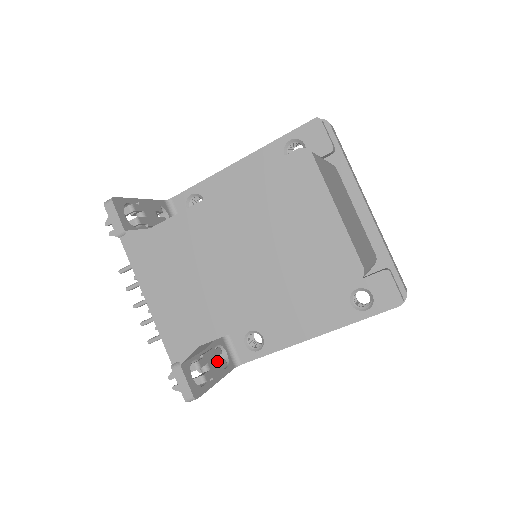
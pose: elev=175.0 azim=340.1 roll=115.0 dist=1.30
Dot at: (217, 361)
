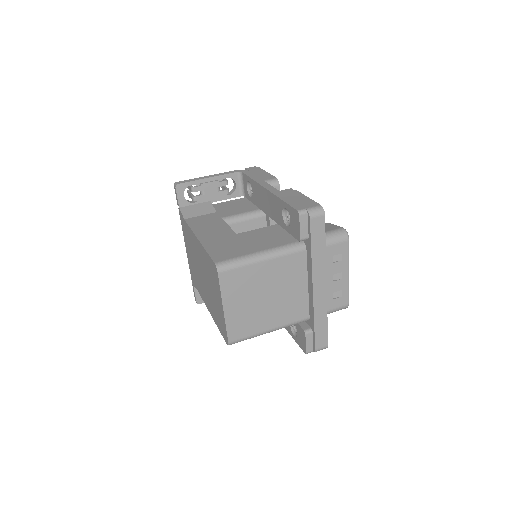
Dot at: occluded
